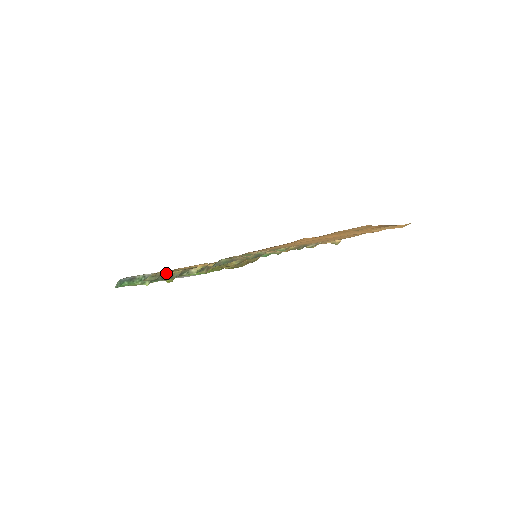
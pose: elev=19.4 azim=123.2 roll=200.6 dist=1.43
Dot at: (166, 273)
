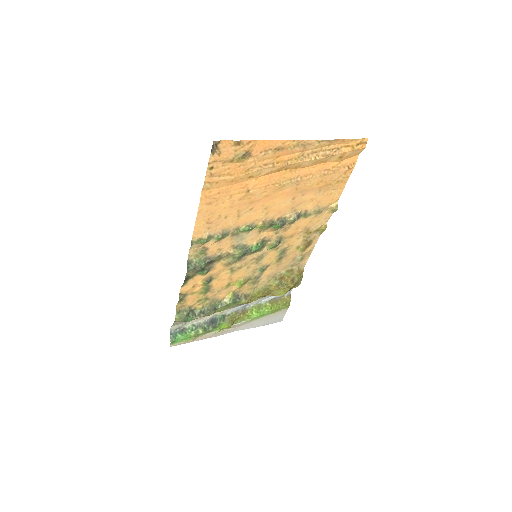
Dot at: (195, 308)
